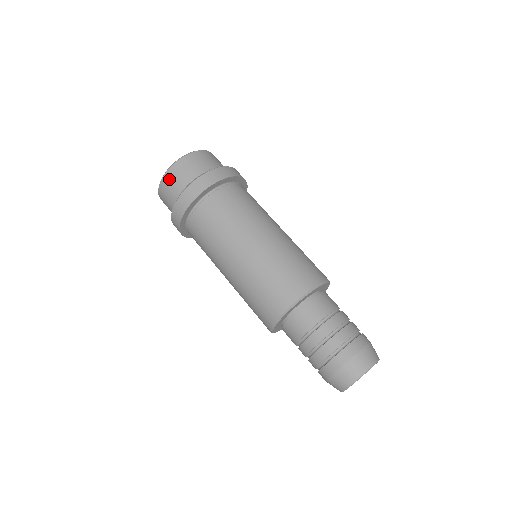
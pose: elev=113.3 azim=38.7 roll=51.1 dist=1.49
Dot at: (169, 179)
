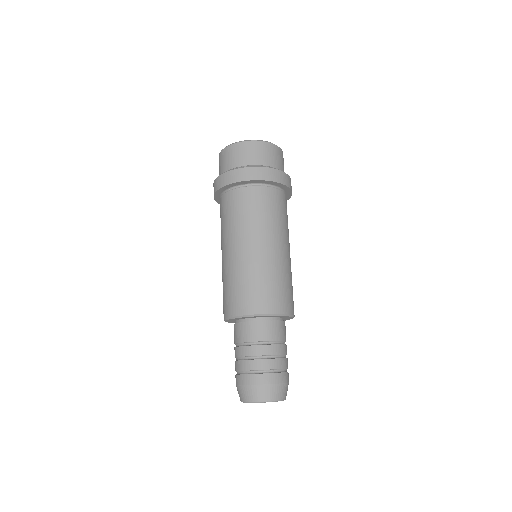
Dot at: (237, 149)
